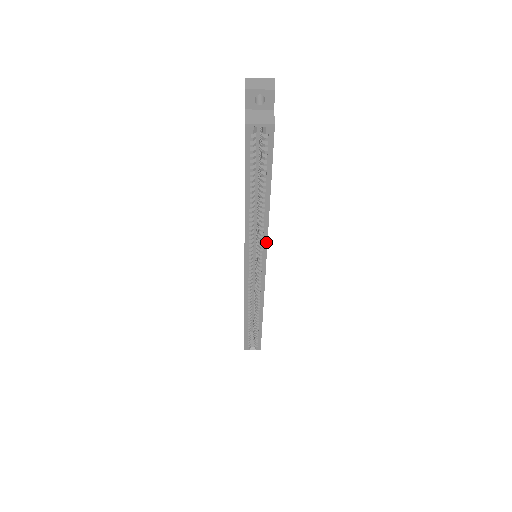
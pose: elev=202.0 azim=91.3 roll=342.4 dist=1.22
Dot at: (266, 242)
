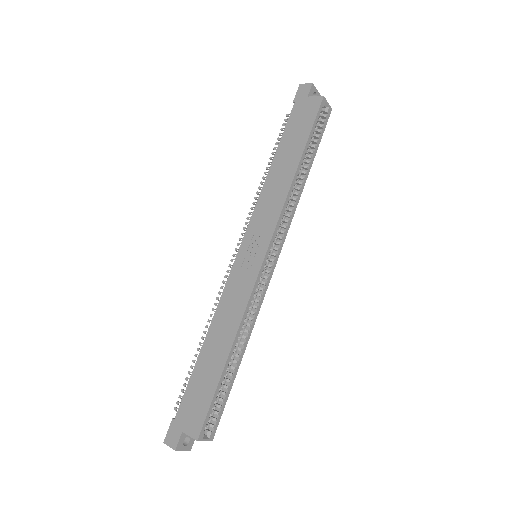
Dot at: (291, 221)
